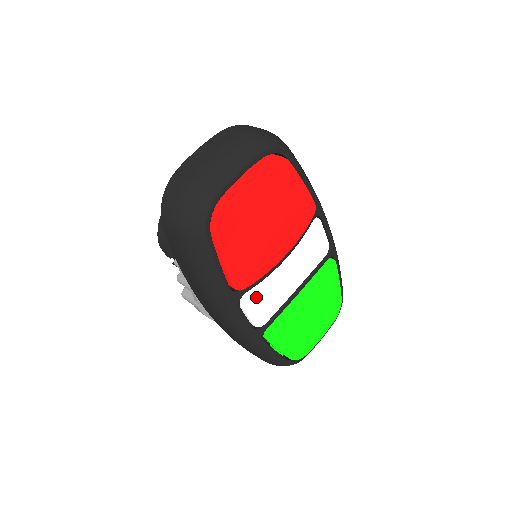
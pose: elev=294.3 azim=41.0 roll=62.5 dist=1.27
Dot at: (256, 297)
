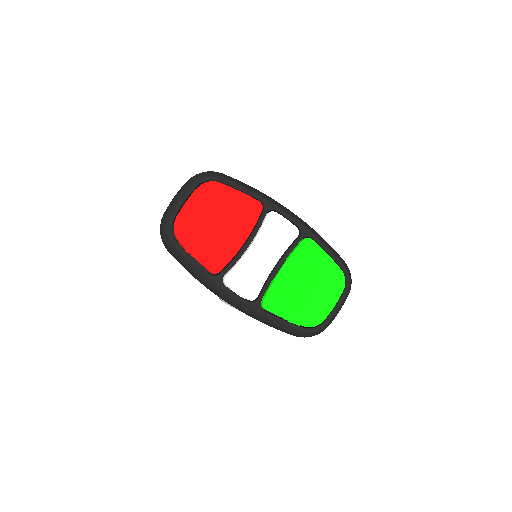
Dot at: (236, 277)
